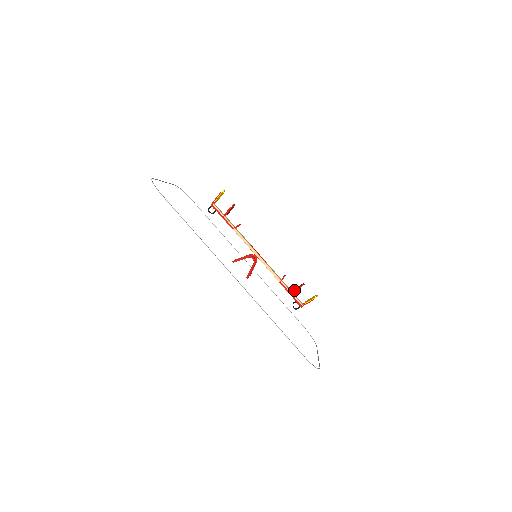
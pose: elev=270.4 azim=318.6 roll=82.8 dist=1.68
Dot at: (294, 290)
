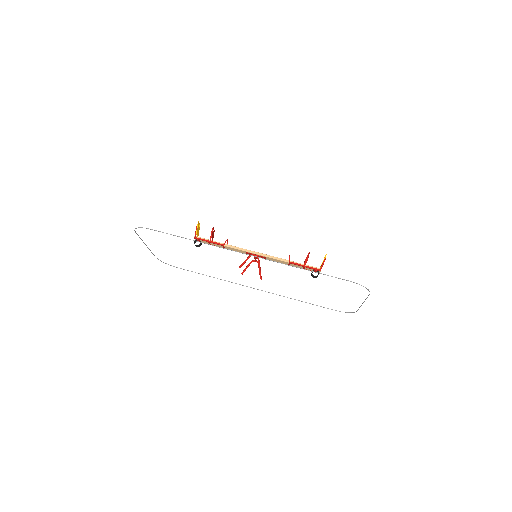
Dot at: (305, 261)
